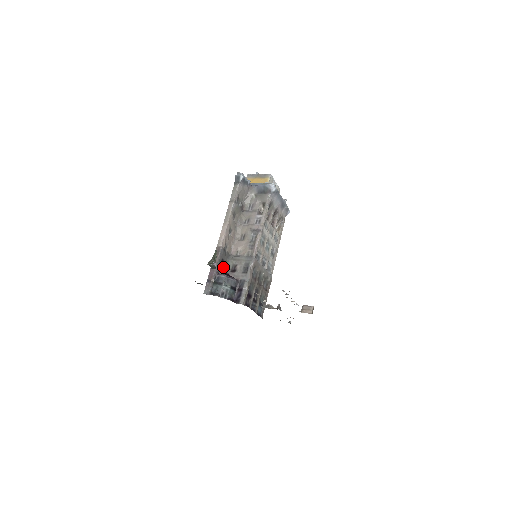
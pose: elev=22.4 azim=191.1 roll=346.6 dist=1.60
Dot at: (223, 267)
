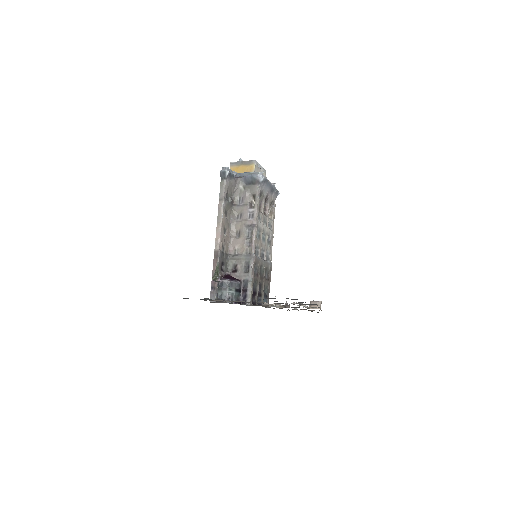
Dot at: (224, 269)
